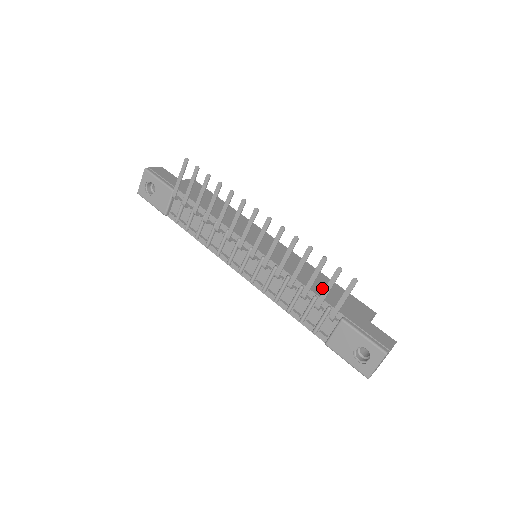
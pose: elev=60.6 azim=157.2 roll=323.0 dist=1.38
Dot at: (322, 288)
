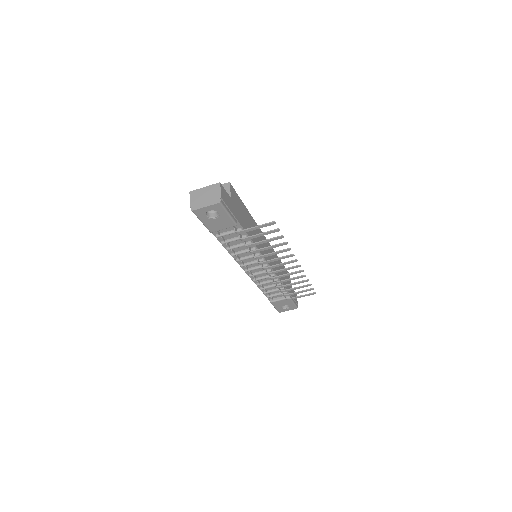
Dot at: occluded
